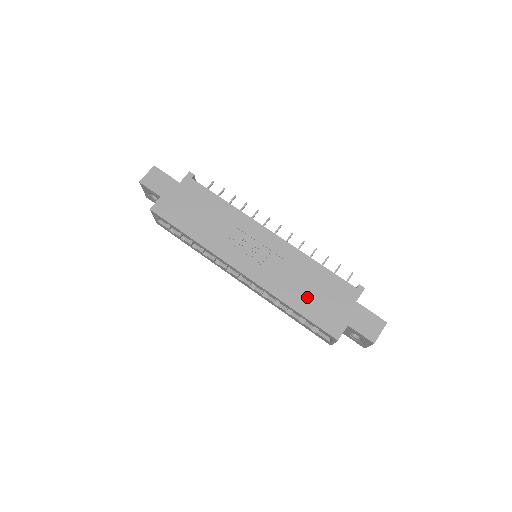
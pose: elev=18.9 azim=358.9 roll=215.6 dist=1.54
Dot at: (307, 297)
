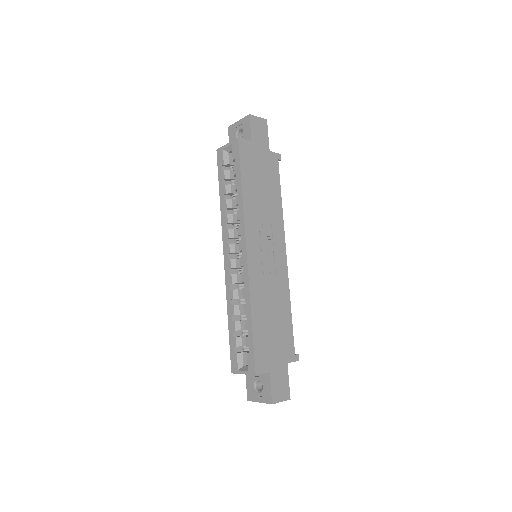
Dot at: (266, 323)
